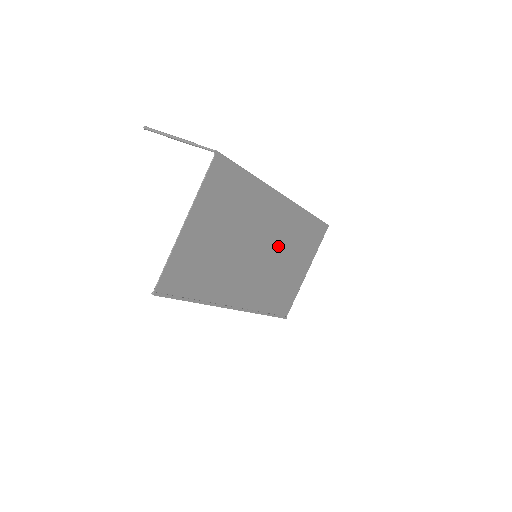
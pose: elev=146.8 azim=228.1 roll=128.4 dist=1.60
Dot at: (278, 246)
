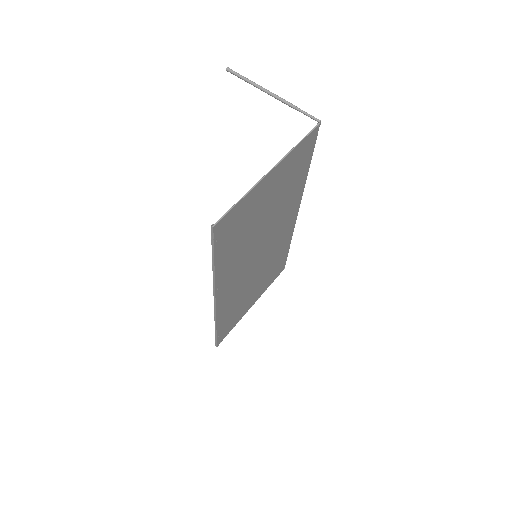
Dot at: (266, 259)
